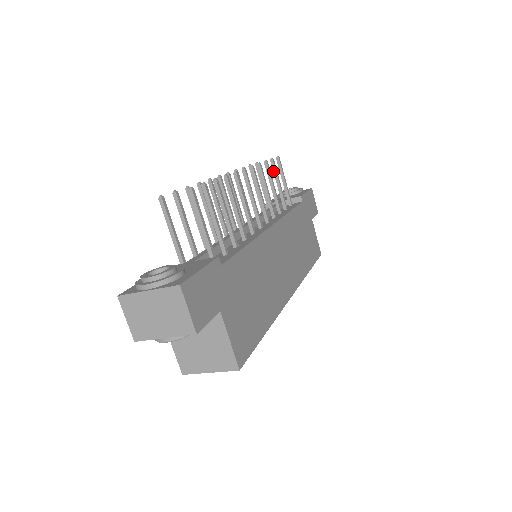
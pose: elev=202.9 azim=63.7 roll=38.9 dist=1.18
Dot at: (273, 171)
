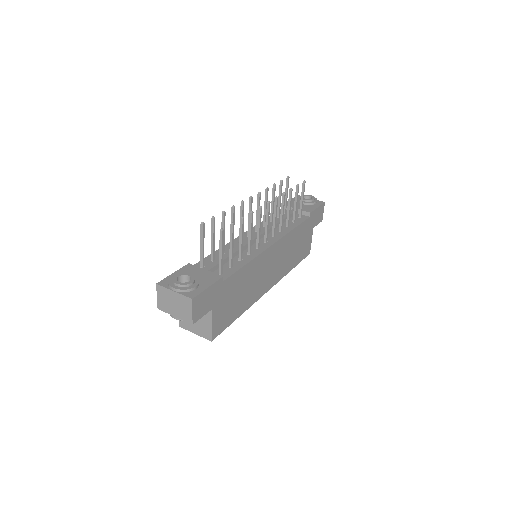
Dot at: (295, 193)
